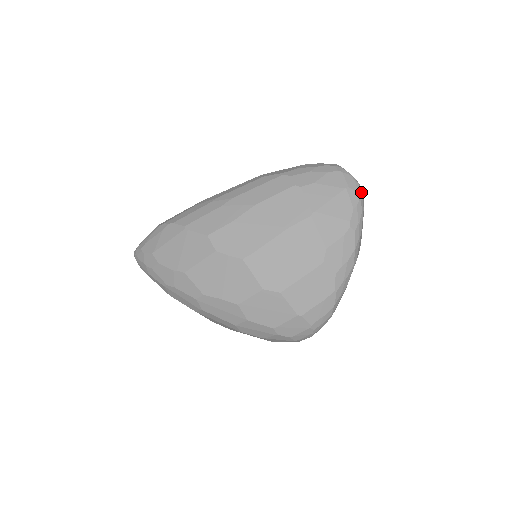
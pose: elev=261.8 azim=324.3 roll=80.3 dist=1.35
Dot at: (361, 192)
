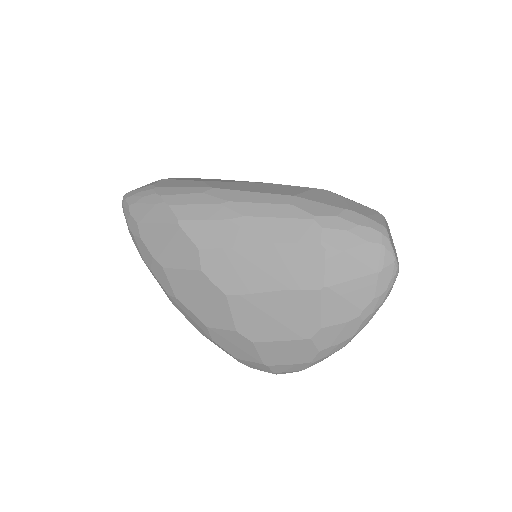
Dot at: (395, 279)
